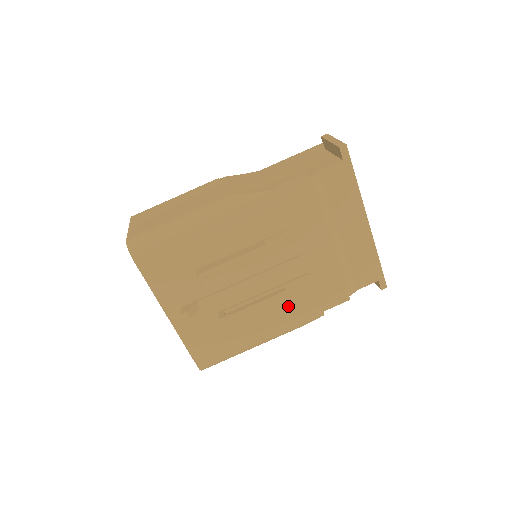
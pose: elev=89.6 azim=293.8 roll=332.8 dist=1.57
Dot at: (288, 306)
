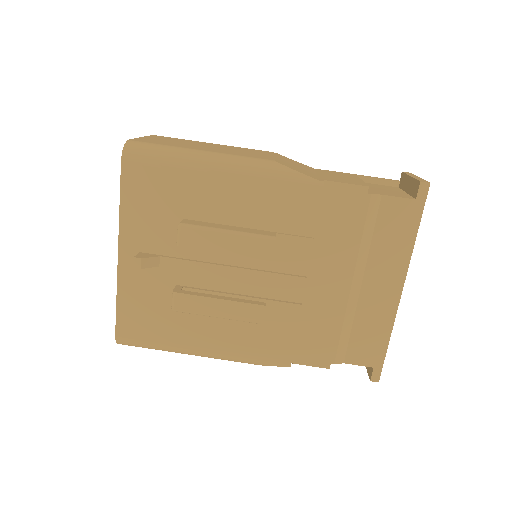
Dot at: (257, 329)
